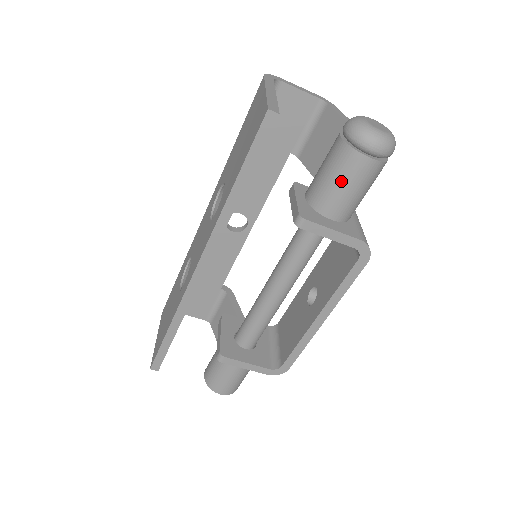
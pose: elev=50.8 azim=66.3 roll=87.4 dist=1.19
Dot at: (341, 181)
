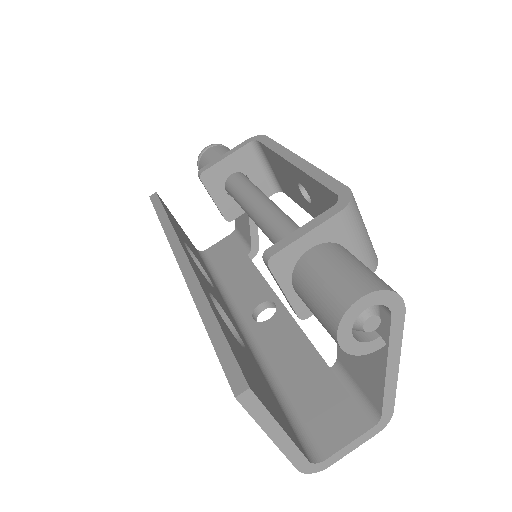
Dot at: (208, 161)
